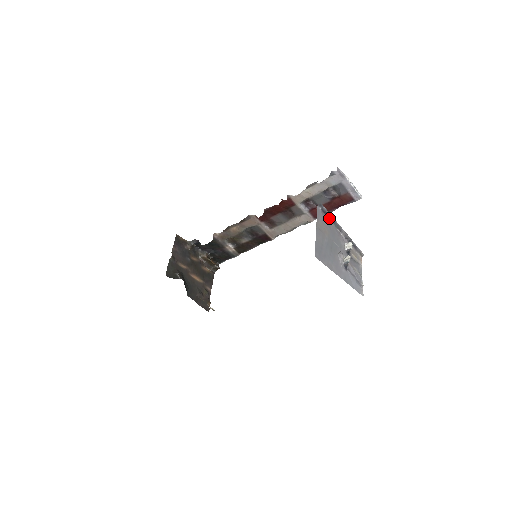
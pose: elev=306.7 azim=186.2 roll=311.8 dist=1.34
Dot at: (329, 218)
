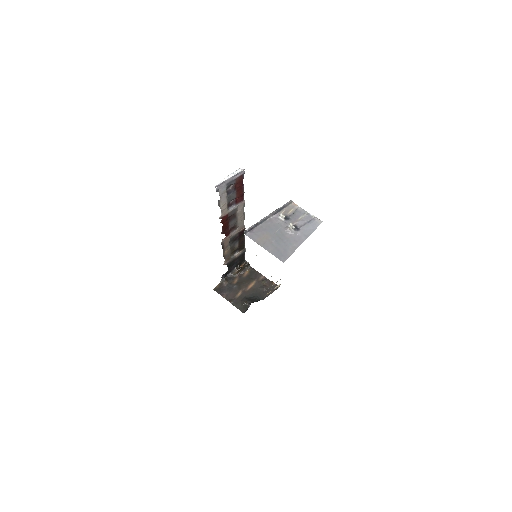
Dot at: (256, 226)
